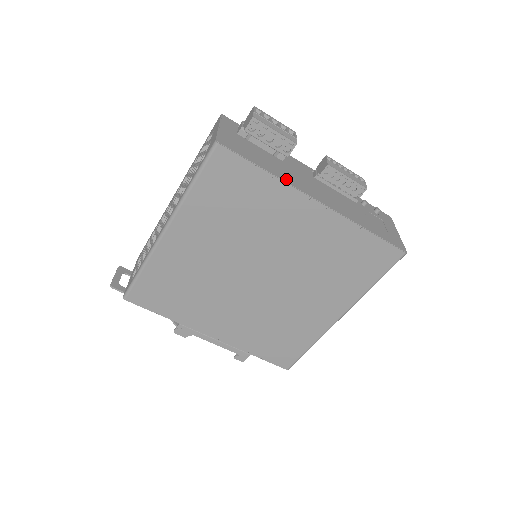
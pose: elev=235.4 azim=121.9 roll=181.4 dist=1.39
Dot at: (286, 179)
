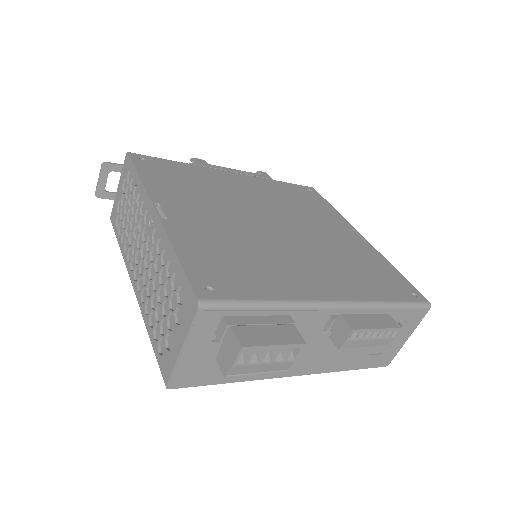
Dot at: (260, 375)
